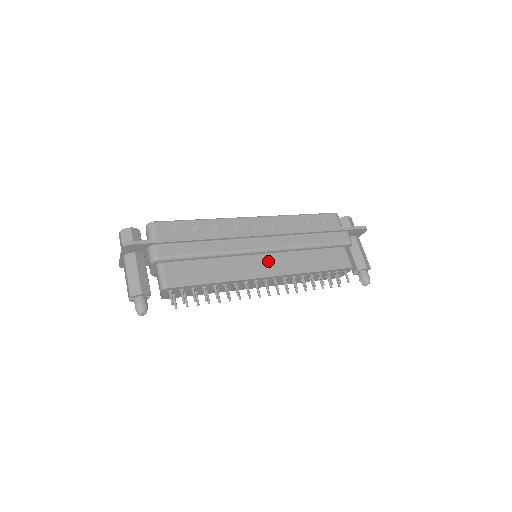
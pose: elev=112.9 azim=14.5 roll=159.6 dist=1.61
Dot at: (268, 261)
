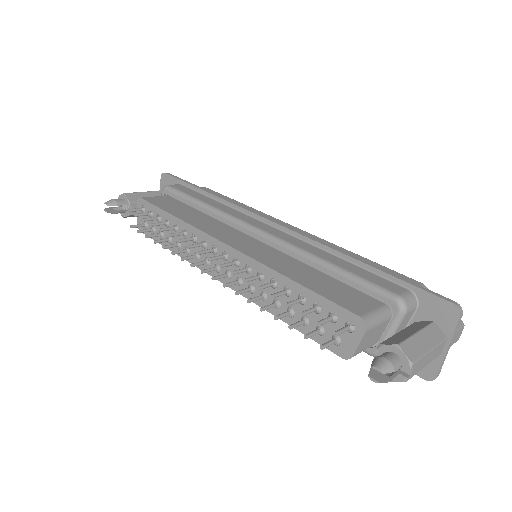
Dot at: (251, 243)
